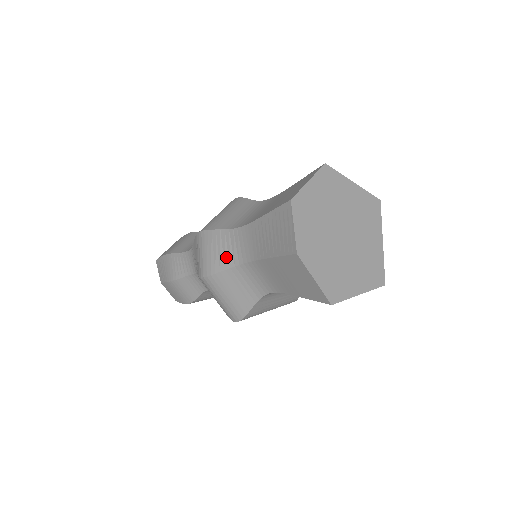
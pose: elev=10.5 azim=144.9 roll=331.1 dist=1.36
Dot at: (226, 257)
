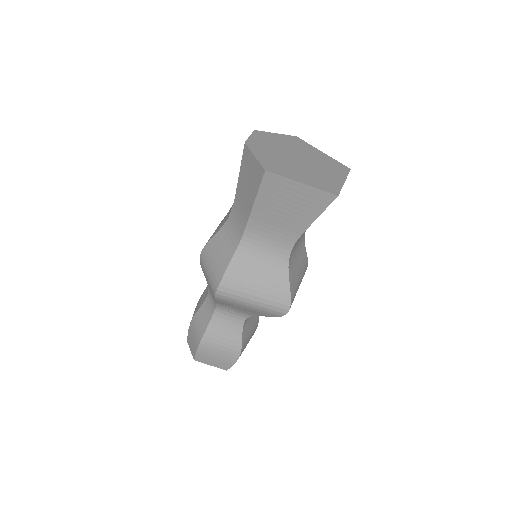
Dot at: (220, 226)
